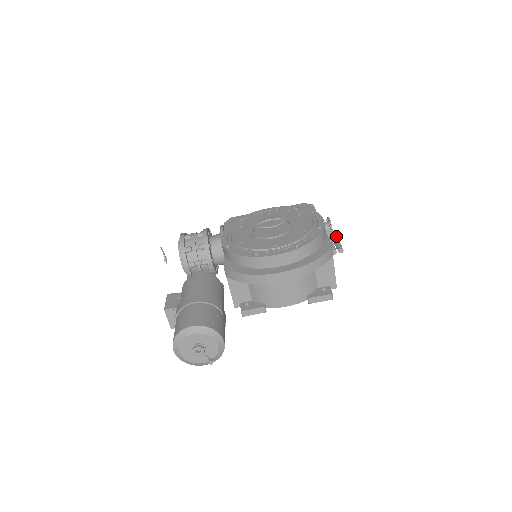
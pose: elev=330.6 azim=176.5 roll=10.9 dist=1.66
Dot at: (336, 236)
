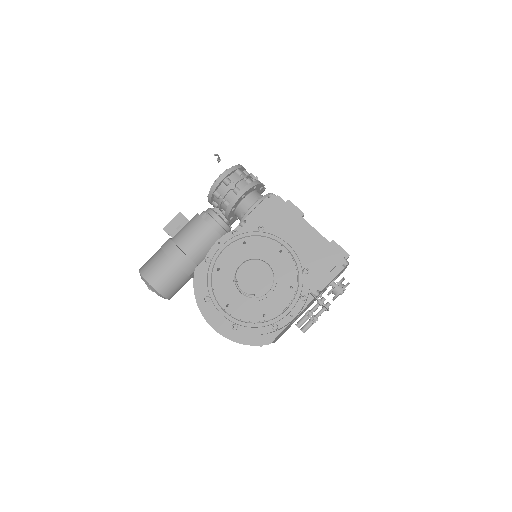
Dot at: (326, 310)
